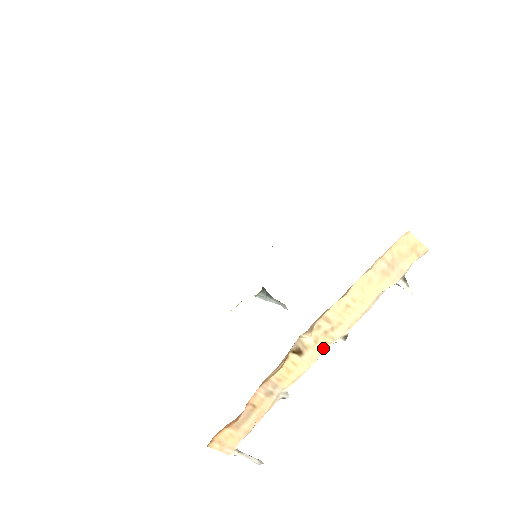
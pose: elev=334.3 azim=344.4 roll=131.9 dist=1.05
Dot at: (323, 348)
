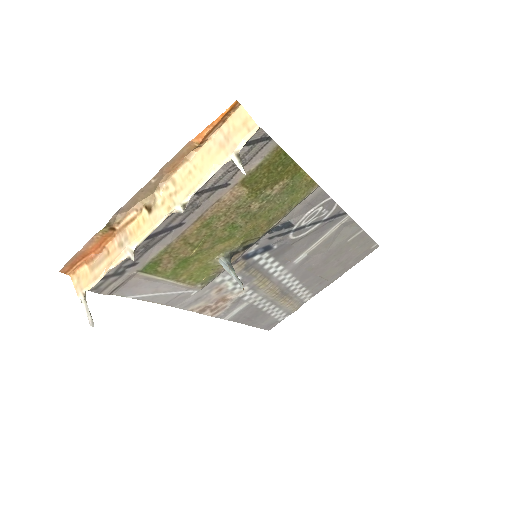
Dot at: (166, 212)
